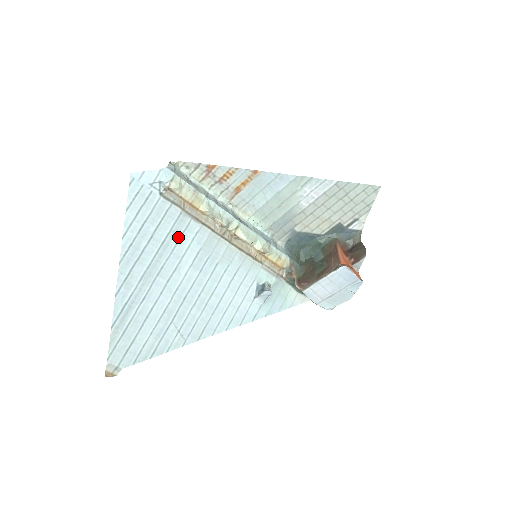
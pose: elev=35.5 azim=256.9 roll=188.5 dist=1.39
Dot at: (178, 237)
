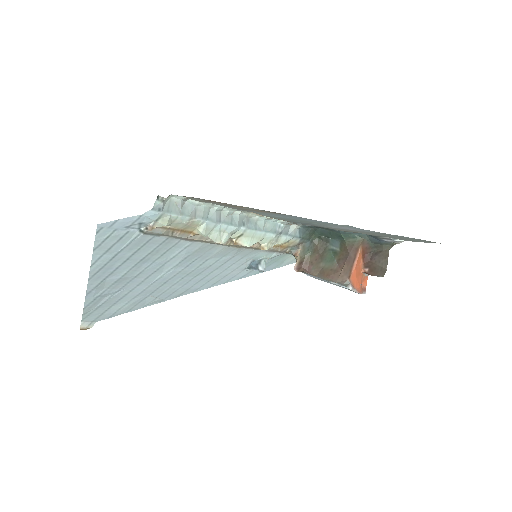
Dot at: (162, 253)
